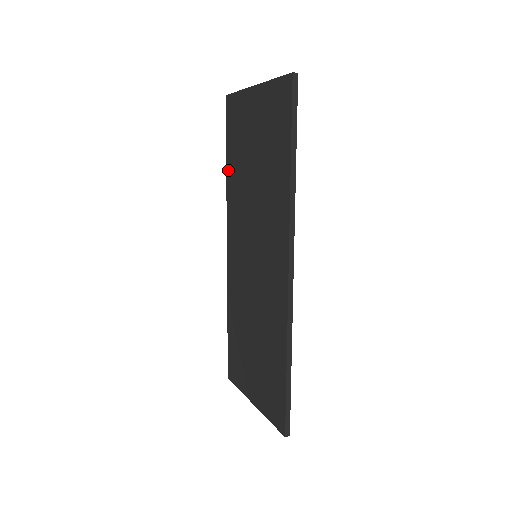
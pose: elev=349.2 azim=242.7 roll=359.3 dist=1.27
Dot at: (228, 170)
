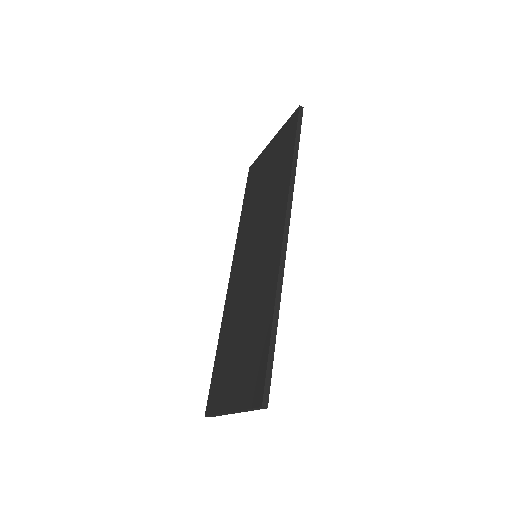
Dot at: (242, 214)
